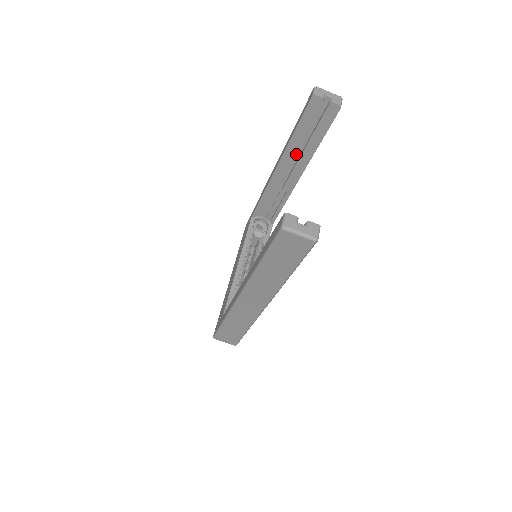
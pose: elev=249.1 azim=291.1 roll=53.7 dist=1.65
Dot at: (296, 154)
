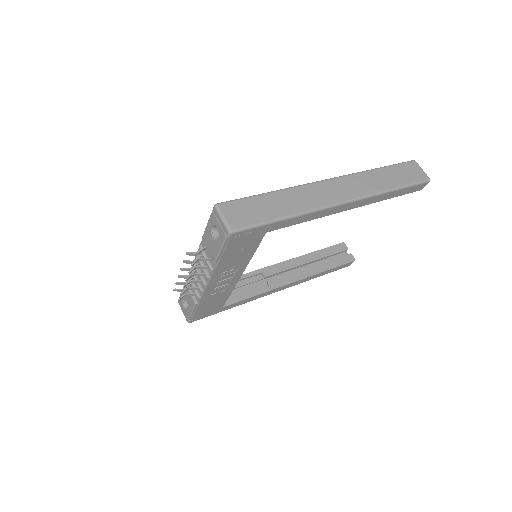
Dot at: (300, 269)
